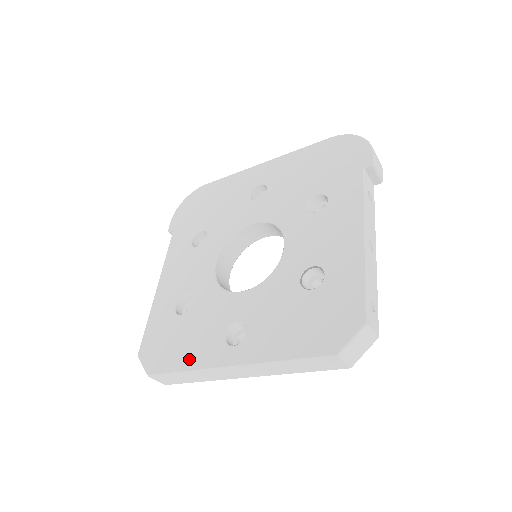
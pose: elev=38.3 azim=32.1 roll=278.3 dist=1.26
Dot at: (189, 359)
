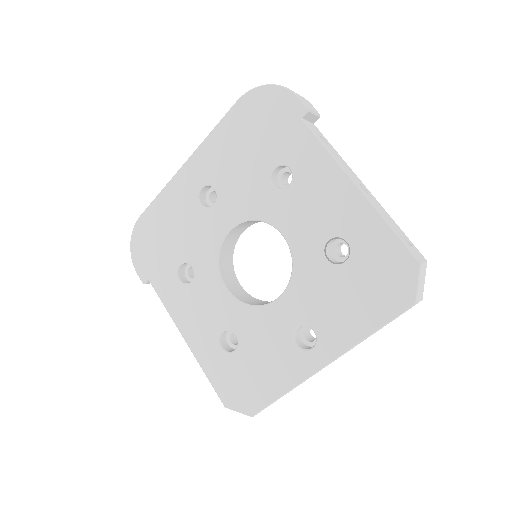
Dot at: (280, 382)
